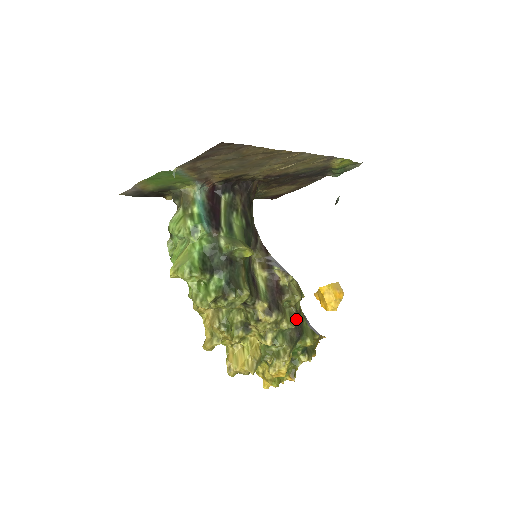
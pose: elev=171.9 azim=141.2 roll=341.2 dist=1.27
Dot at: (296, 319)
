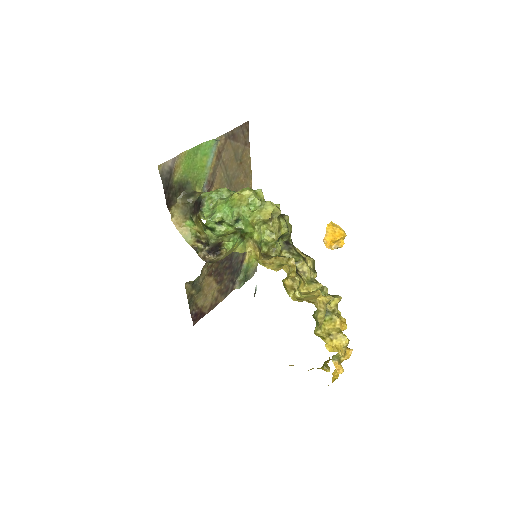
Dot at: occluded
